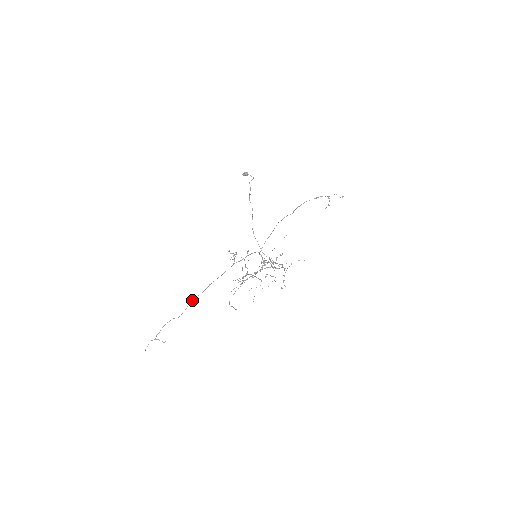
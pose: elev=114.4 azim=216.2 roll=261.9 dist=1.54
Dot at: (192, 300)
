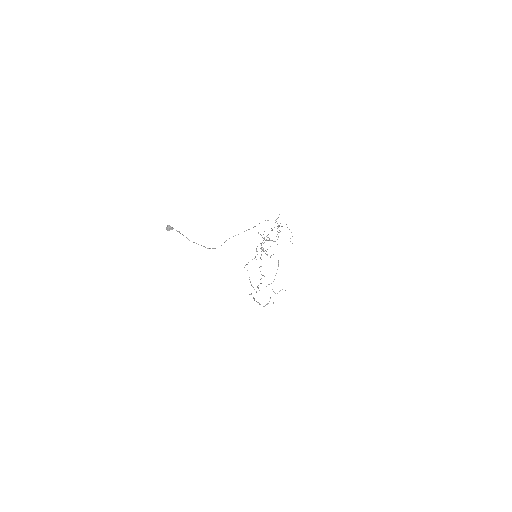
Dot at: occluded
